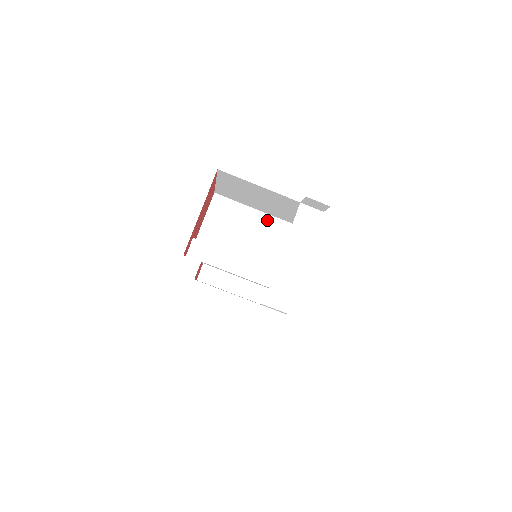
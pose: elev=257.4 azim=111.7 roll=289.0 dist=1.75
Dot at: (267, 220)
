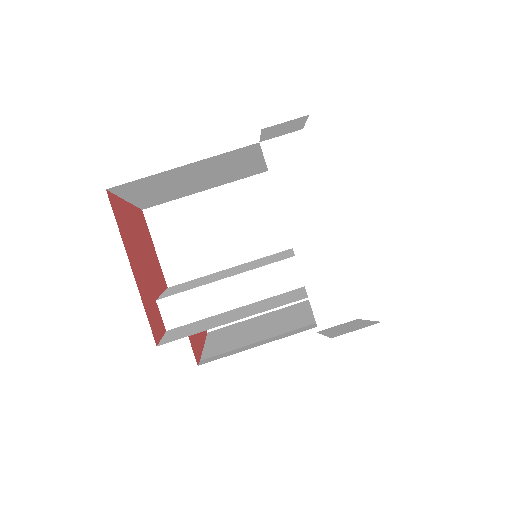
Dot at: (234, 192)
